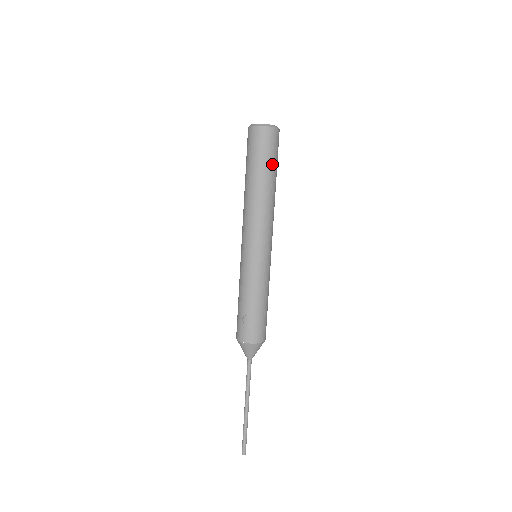
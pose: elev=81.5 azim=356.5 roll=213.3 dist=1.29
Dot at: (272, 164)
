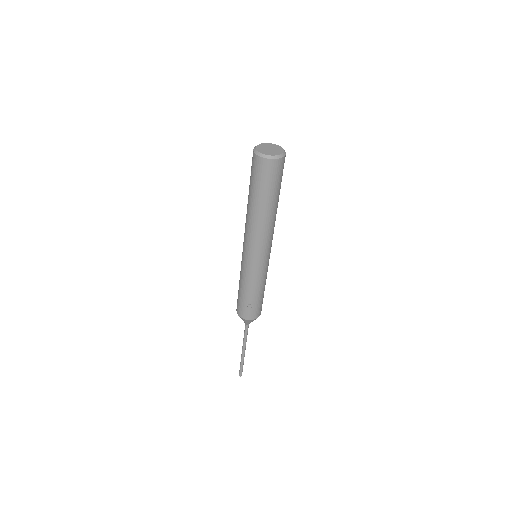
Dot at: (280, 188)
